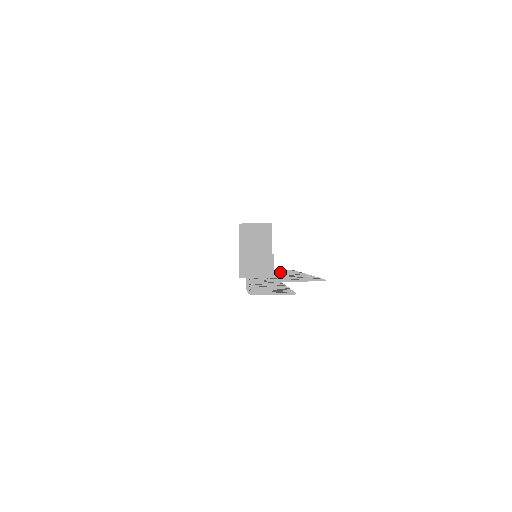
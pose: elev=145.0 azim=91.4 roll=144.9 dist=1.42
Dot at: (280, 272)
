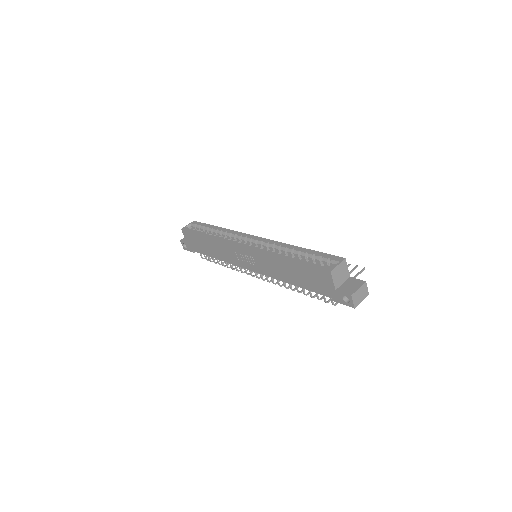
Dot at: occluded
